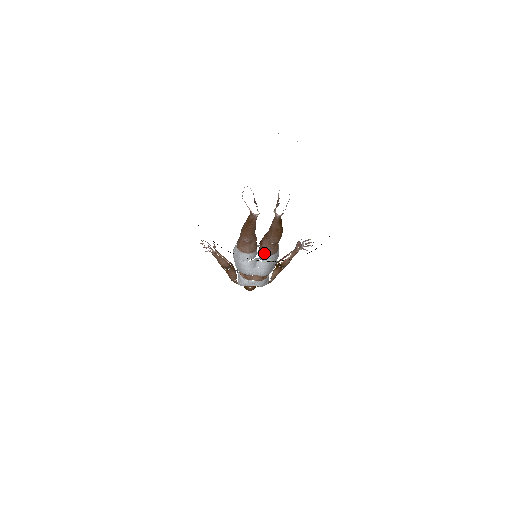
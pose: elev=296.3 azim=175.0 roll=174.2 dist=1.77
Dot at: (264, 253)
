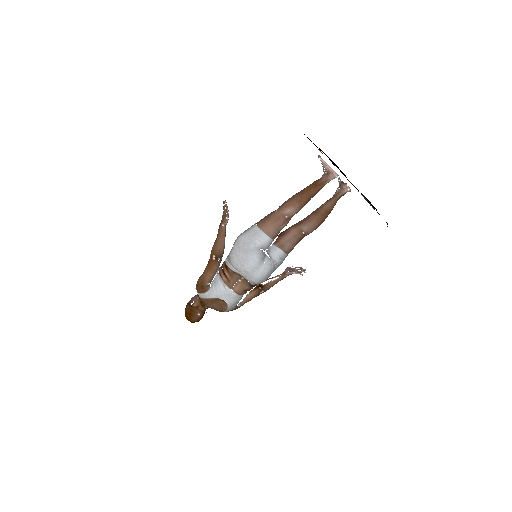
Dot at: (281, 246)
